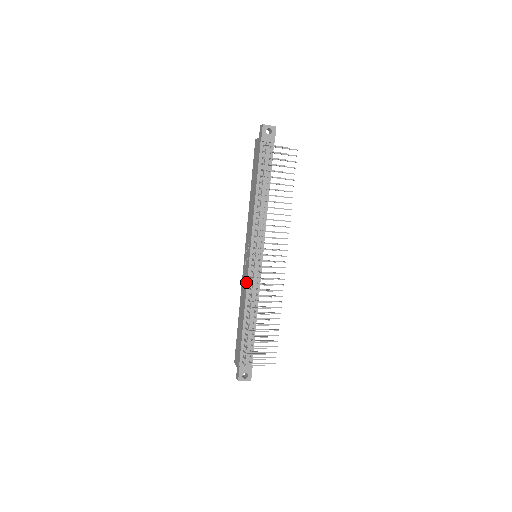
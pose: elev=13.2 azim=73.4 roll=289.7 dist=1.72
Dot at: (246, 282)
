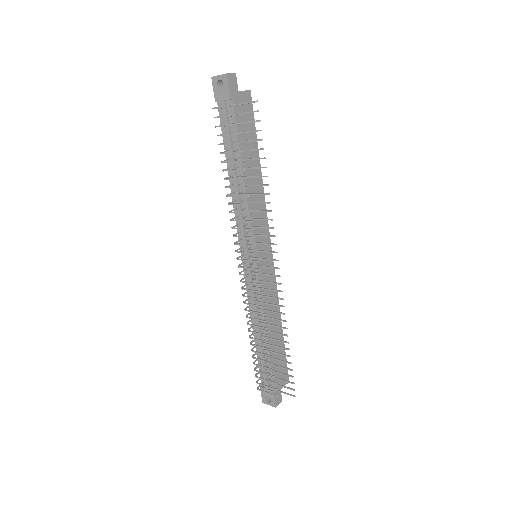
Dot at: occluded
